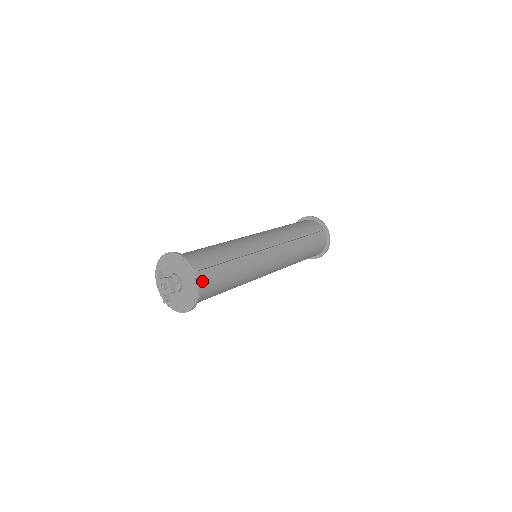
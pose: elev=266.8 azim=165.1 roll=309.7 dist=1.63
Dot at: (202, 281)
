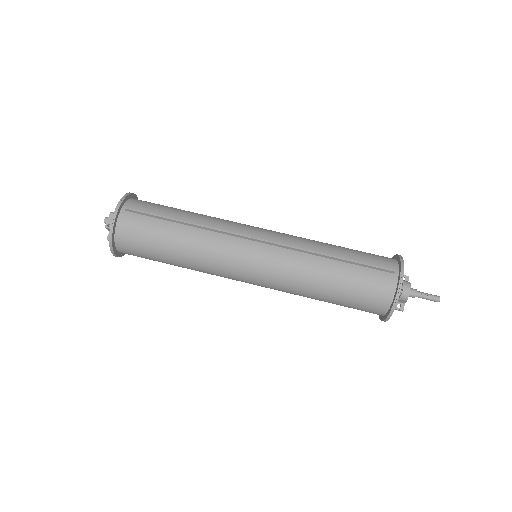
Dot at: (126, 222)
